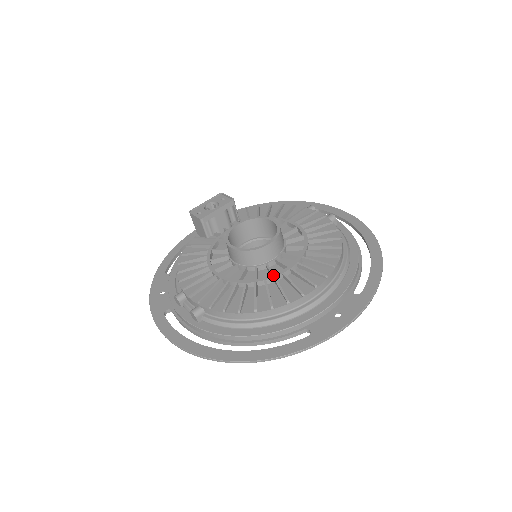
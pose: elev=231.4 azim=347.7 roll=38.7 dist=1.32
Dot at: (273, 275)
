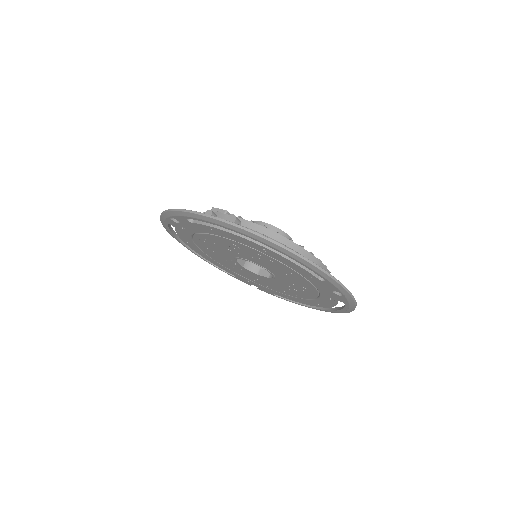
Dot at: occluded
